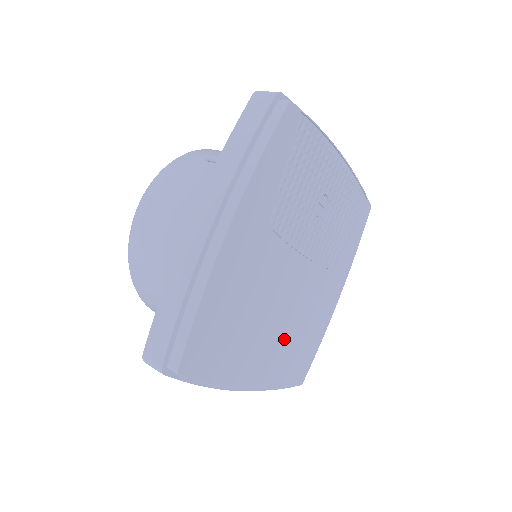
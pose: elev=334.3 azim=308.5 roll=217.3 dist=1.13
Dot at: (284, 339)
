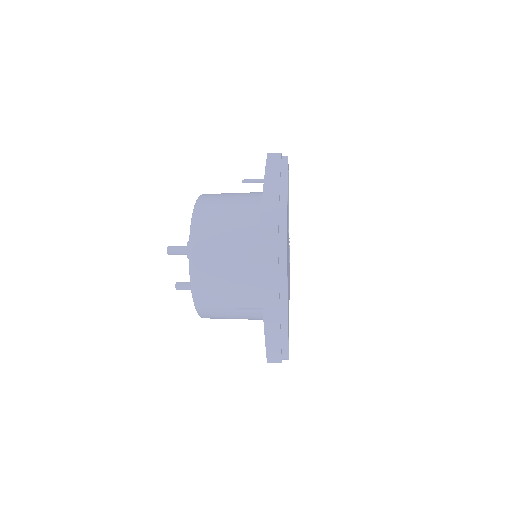
Dot at: occluded
